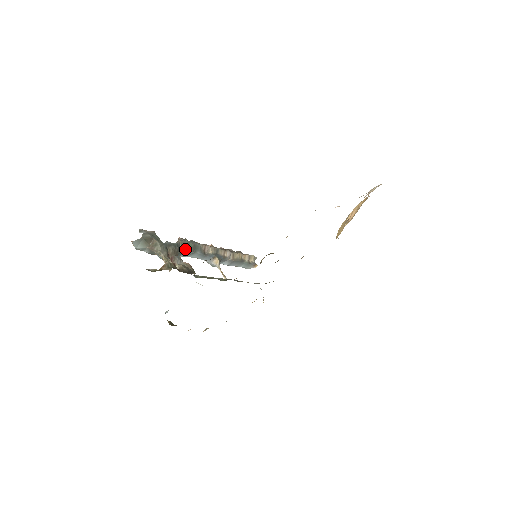
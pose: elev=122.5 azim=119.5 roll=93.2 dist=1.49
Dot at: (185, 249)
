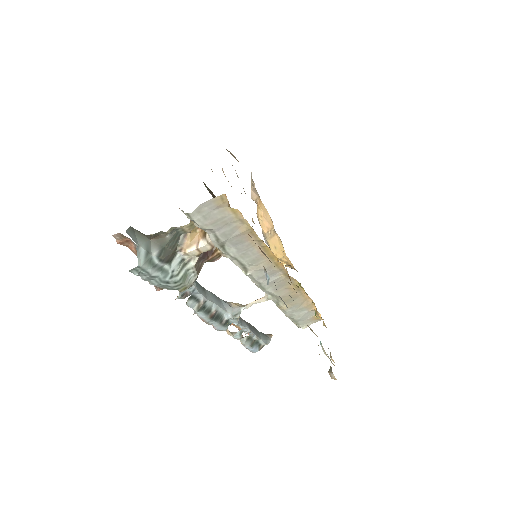
Dot at: occluded
